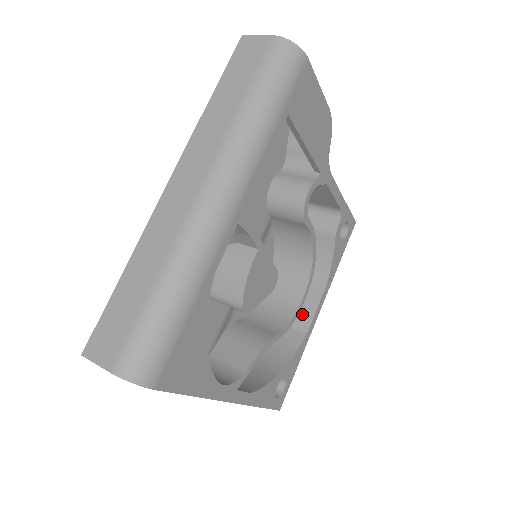
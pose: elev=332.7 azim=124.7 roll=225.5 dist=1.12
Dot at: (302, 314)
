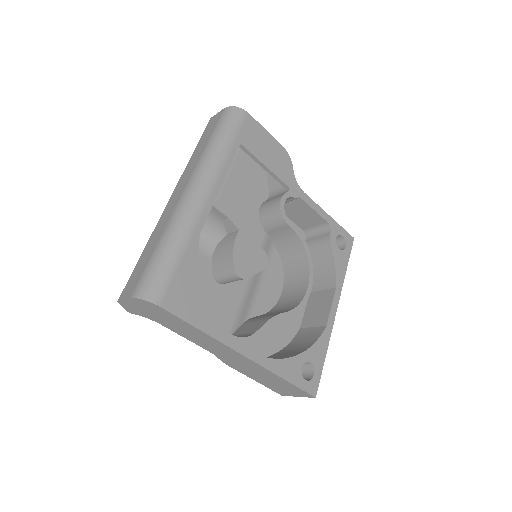
Dot at: (321, 314)
